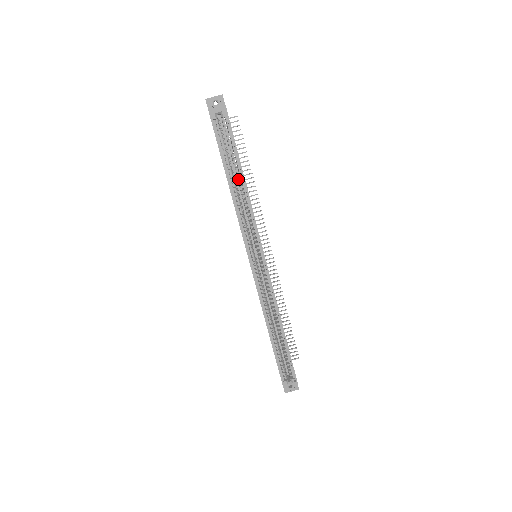
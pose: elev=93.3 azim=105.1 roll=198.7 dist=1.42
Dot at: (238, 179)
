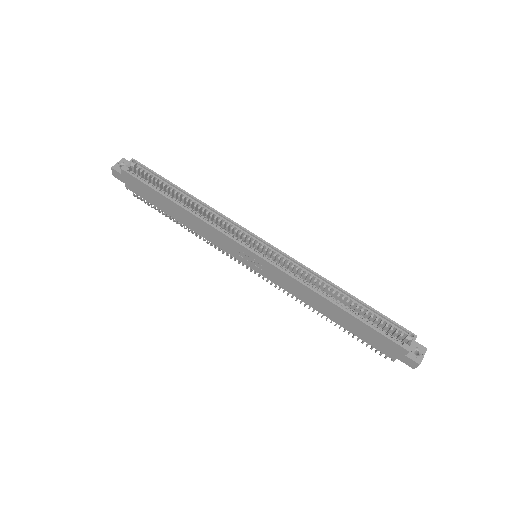
Dot at: occluded
